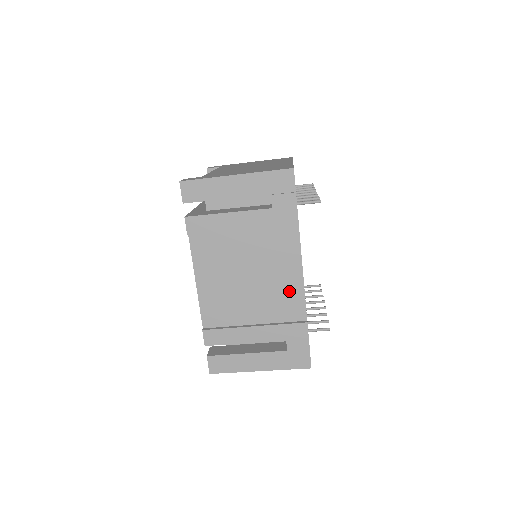
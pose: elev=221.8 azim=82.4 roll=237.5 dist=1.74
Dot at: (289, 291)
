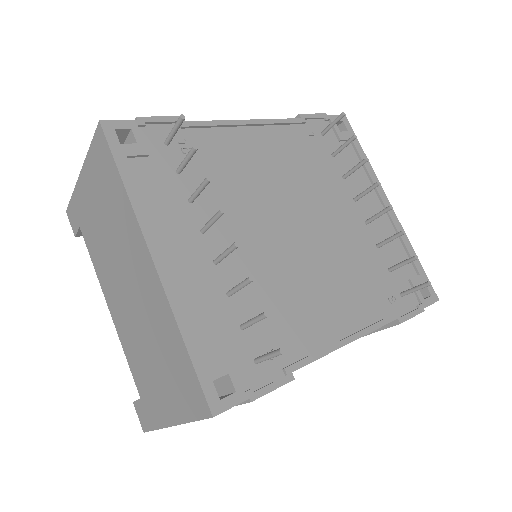
Dot at: occluded
